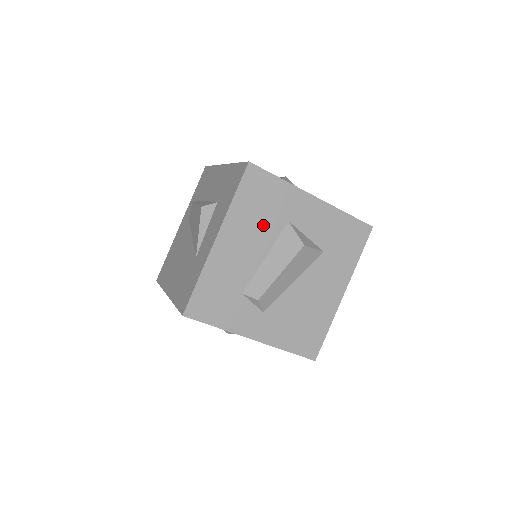
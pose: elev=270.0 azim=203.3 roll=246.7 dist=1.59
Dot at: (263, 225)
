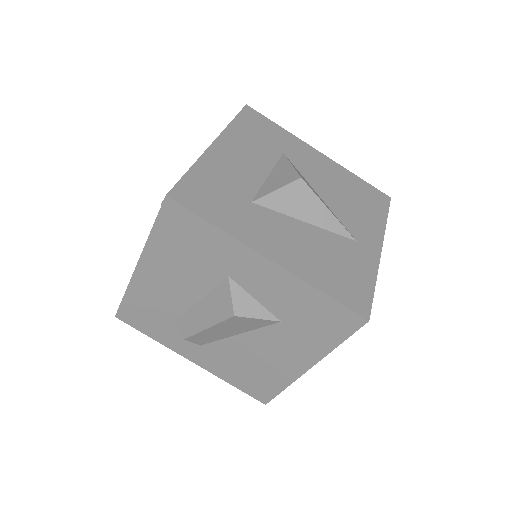
Dot at: (193, 270)
